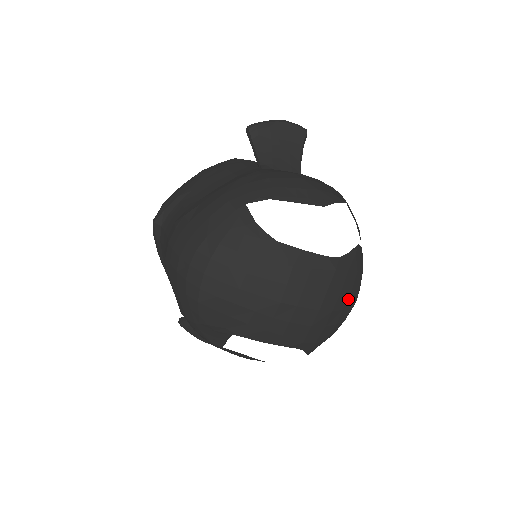
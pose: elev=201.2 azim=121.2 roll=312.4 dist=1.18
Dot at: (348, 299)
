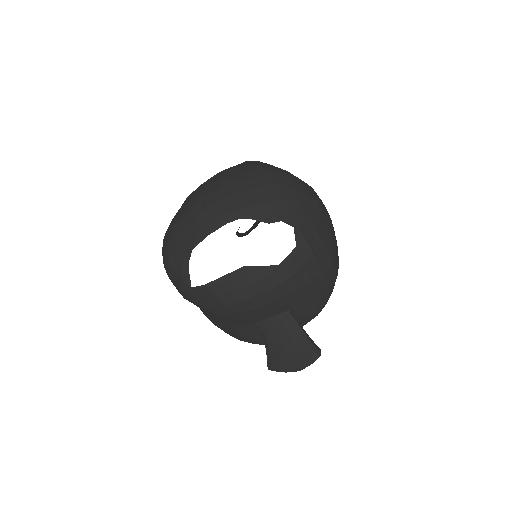
Dot at: (255, 173)
